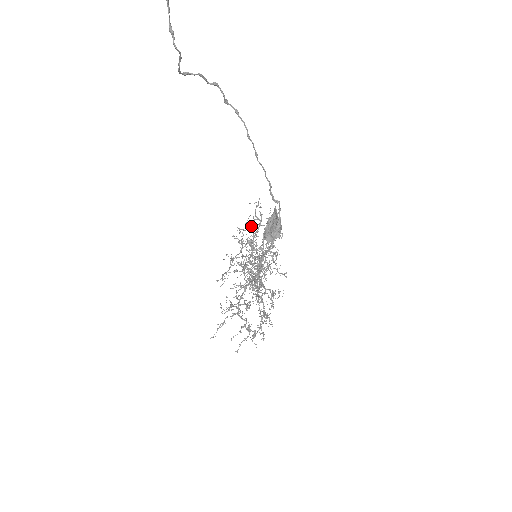
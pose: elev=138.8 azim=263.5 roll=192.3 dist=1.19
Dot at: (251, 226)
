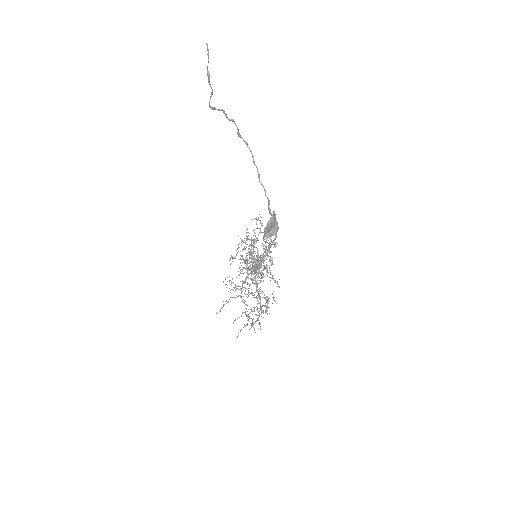
Dot at: occluded
